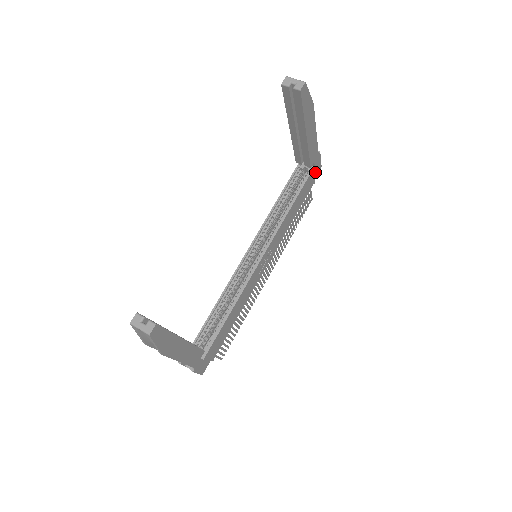
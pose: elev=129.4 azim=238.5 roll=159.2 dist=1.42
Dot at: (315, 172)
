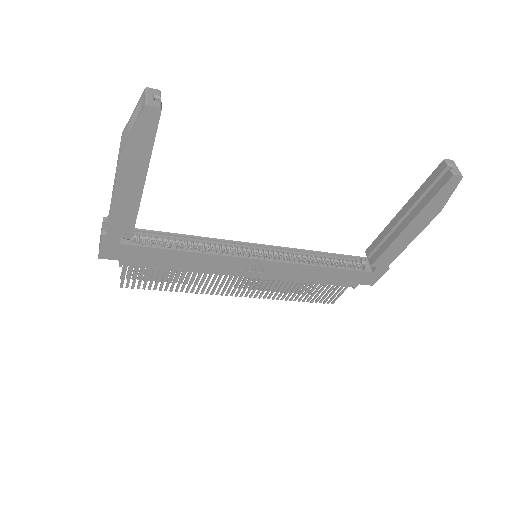
Dot at: (366, 279)
